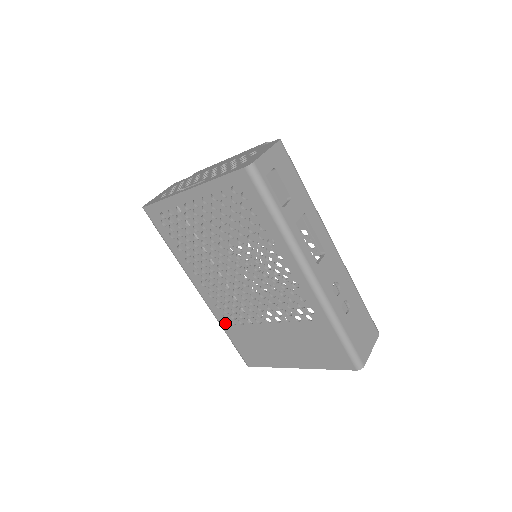
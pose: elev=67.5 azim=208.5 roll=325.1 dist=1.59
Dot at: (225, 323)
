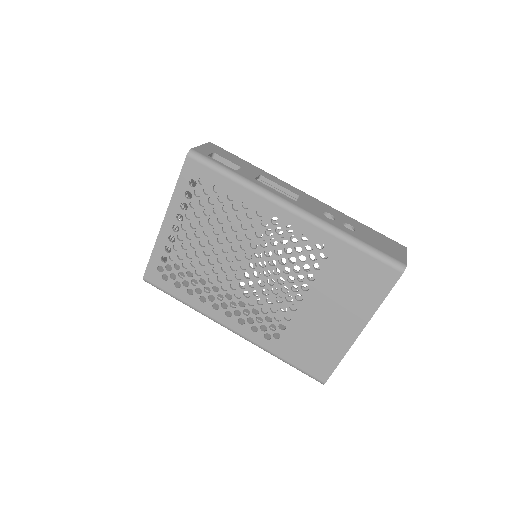
Dot at: (272, 345)
